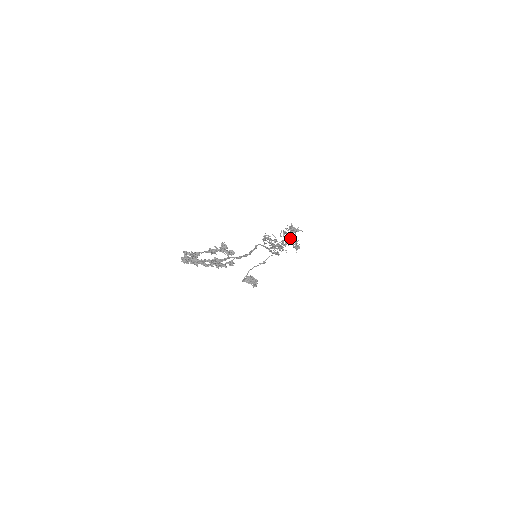
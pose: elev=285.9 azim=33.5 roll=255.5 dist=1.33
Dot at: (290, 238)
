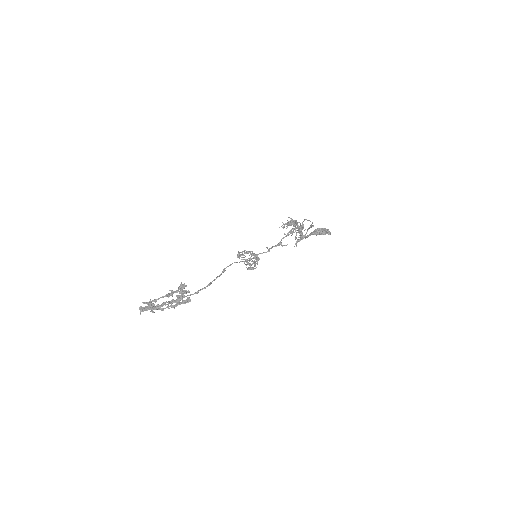
Dot at: occluded
